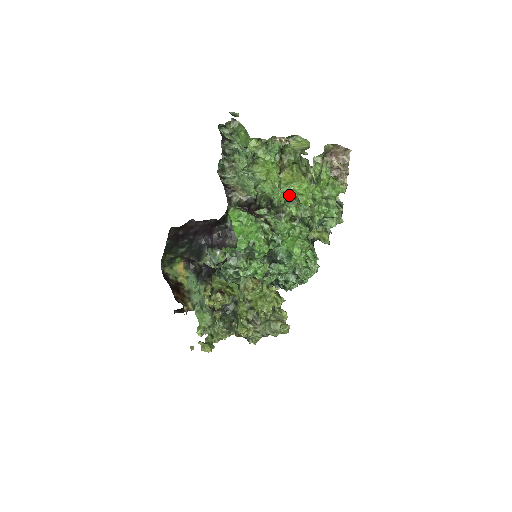
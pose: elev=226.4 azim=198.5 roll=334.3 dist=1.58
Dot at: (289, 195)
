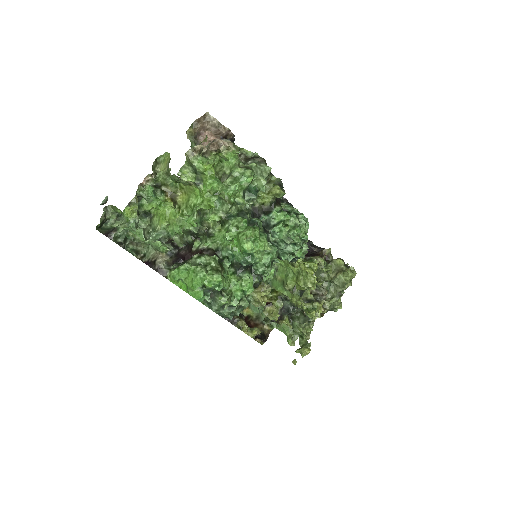
Dot at: (194, 214)
